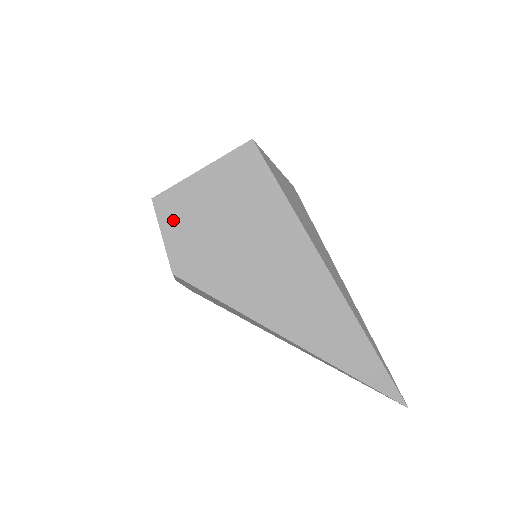
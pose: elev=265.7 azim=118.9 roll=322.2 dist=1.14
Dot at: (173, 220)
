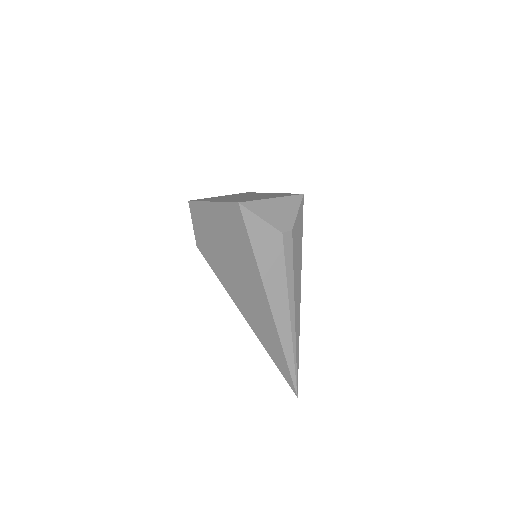
Dot at: (197, 220)
